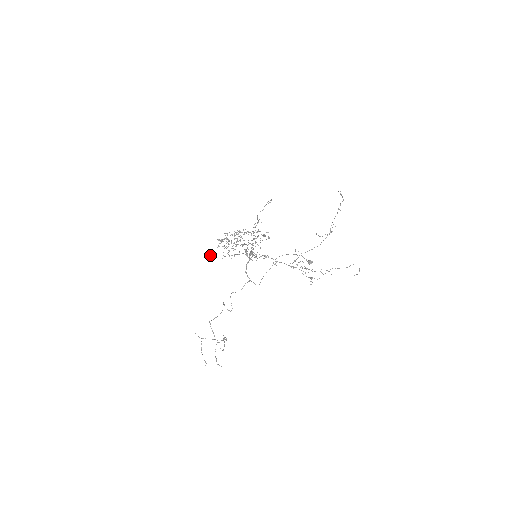
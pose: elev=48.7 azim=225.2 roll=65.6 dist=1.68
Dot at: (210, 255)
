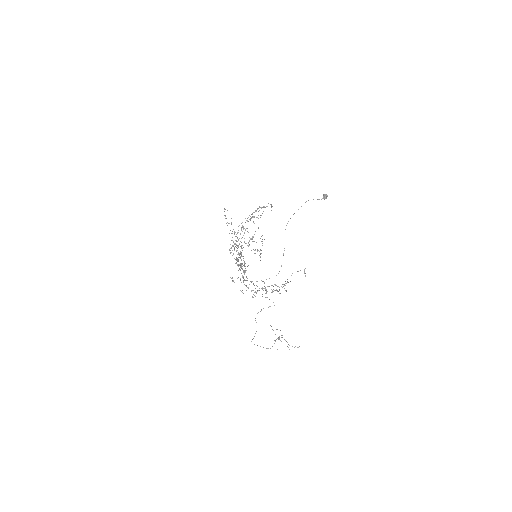
Dot at: occluded
